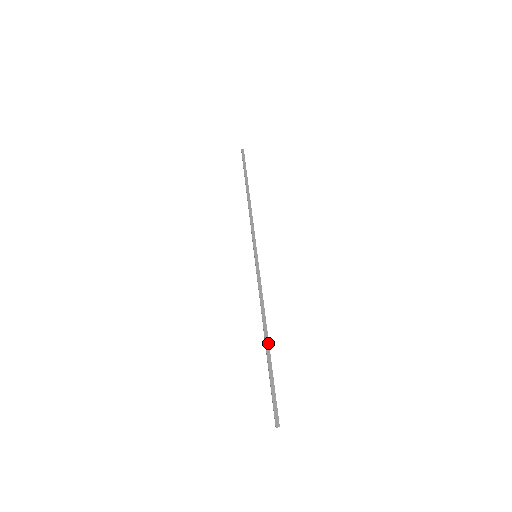
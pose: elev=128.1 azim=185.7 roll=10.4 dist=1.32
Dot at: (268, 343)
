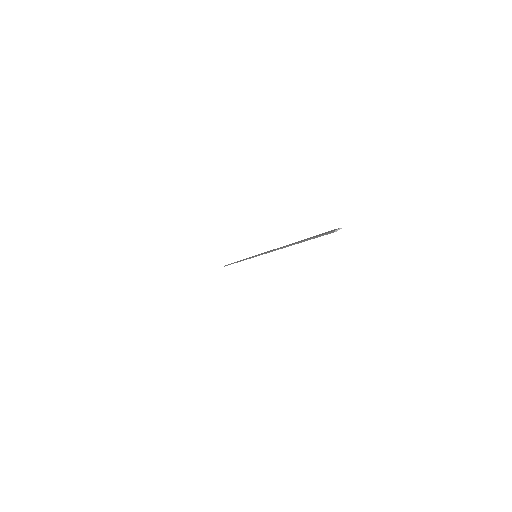
Dot at: occluded
